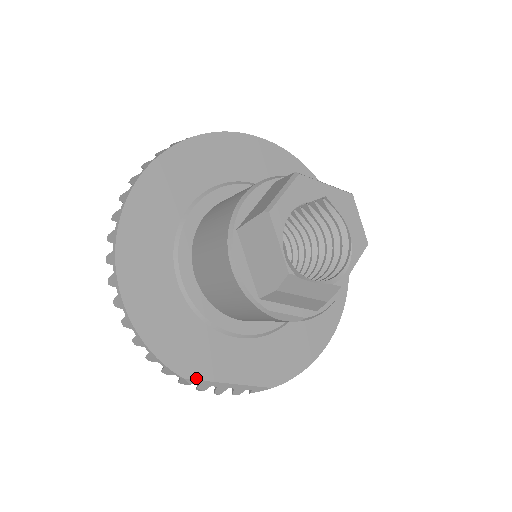
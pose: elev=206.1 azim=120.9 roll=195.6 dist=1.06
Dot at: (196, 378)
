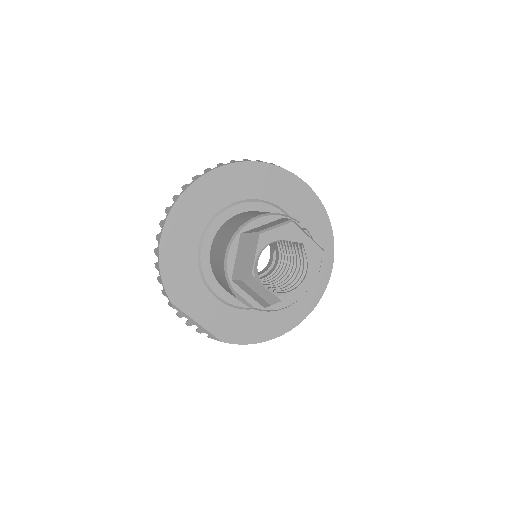
Dot at: (178, 306)
